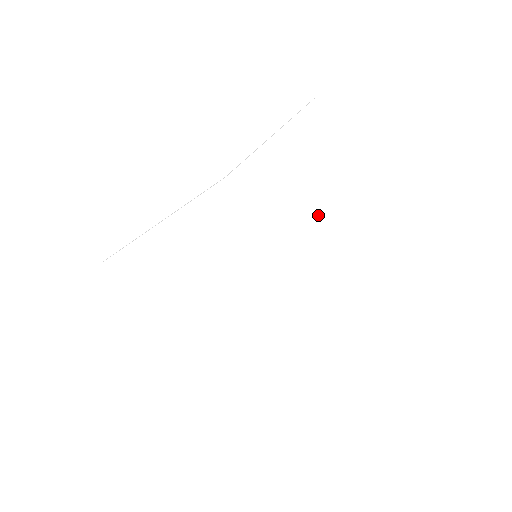
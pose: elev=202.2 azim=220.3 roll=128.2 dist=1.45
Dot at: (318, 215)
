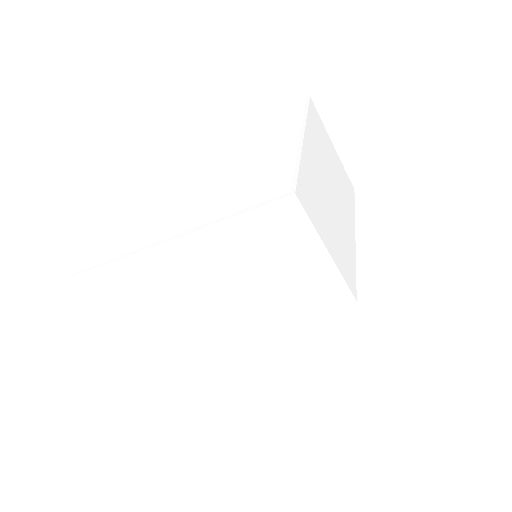
Dot at: (338, 219)
